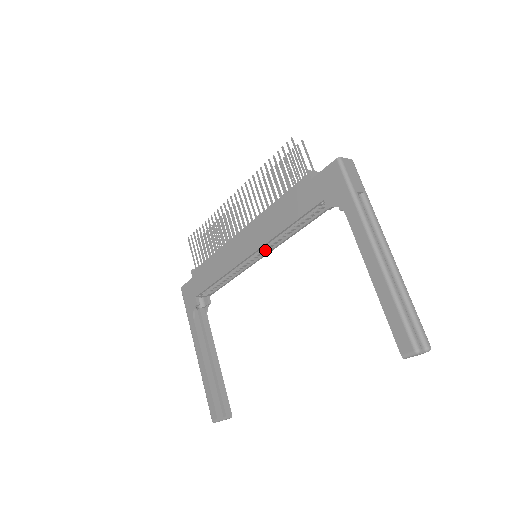
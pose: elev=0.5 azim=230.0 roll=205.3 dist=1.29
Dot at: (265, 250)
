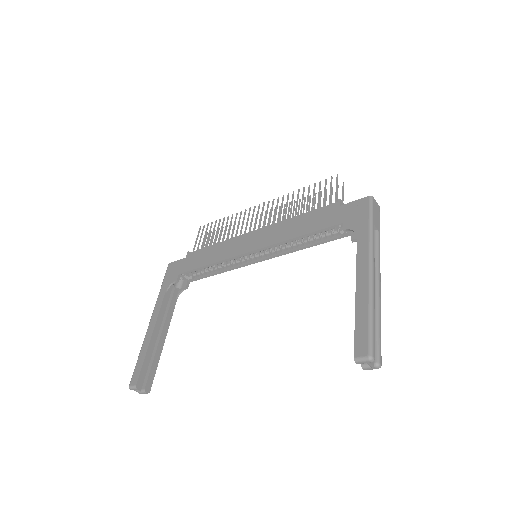
Dot at: (266, 255)
